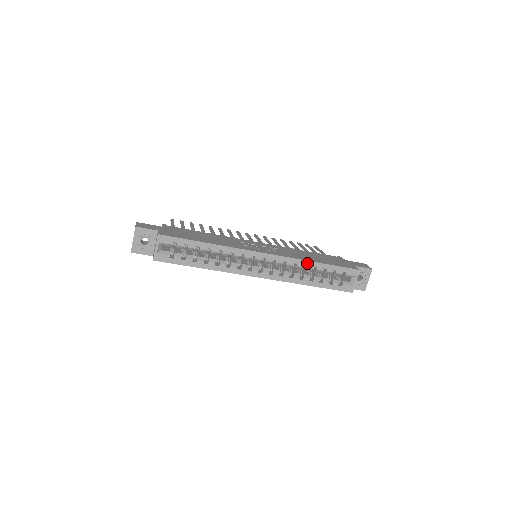
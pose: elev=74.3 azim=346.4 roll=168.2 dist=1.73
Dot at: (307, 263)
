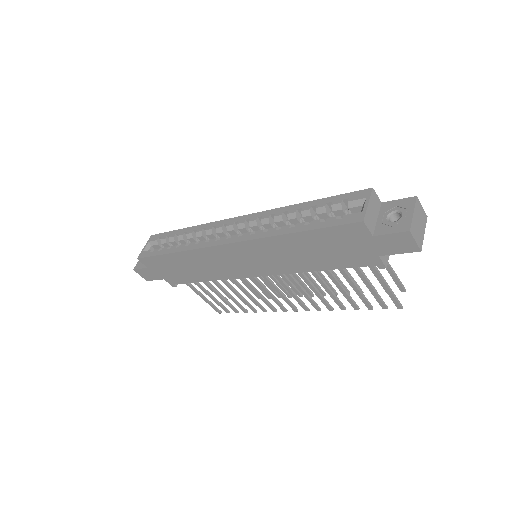
Dot at: (288, 209)
